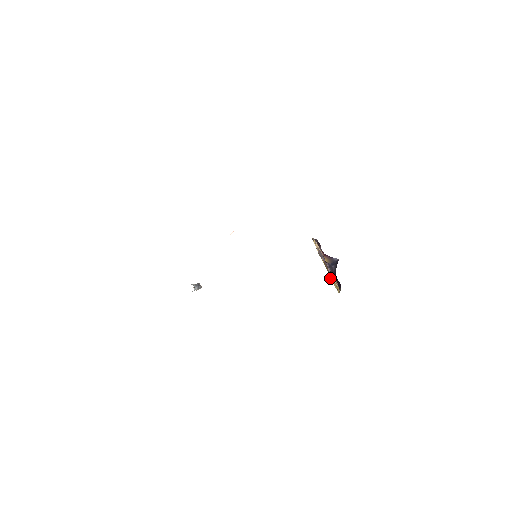
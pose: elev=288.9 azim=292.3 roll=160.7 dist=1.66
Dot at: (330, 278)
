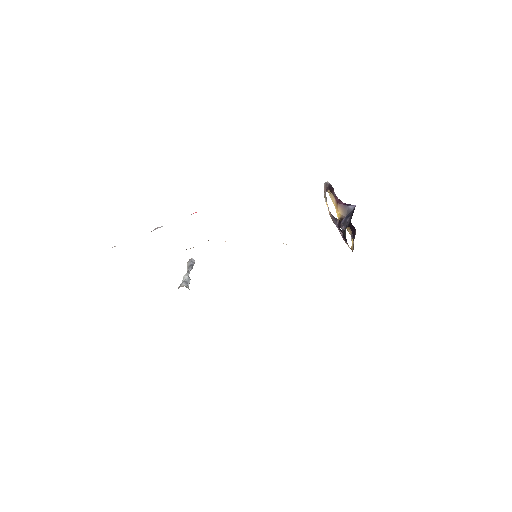
Dot at: occluded
